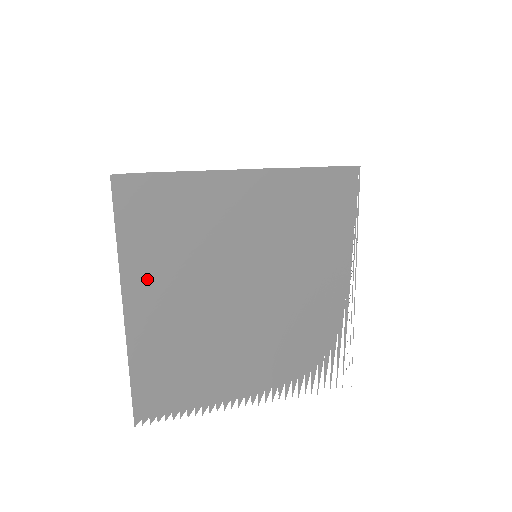
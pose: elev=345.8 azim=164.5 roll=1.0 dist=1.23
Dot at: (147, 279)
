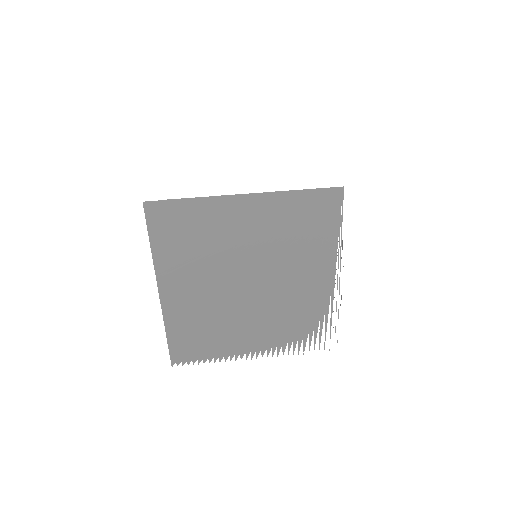
Dot at: (174, 272)
